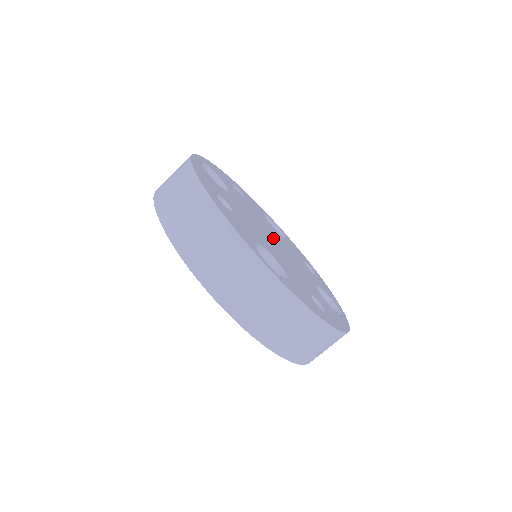
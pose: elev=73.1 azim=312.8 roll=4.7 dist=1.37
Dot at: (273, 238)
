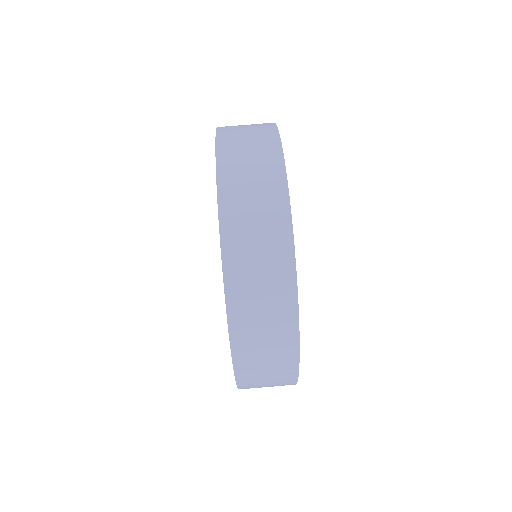
Dot at: occluded
